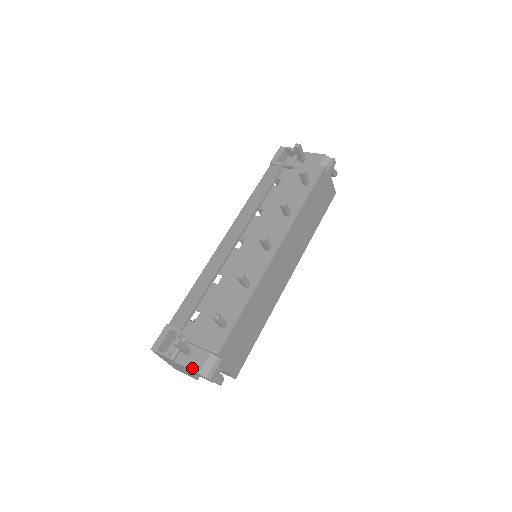
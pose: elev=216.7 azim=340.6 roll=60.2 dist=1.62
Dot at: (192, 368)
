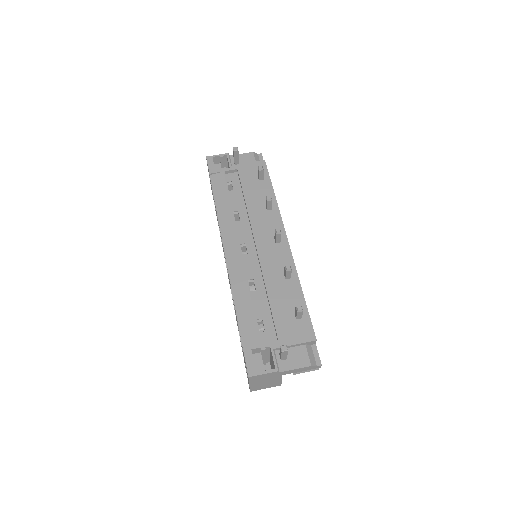
Dot at: (301, 366)
